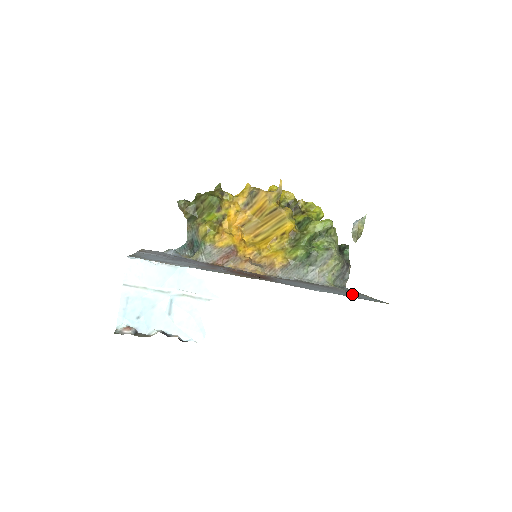
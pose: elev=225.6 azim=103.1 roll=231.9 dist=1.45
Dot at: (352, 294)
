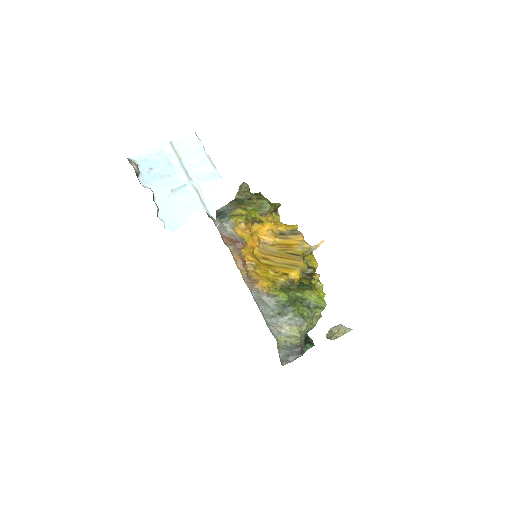
Dot at: occluded
